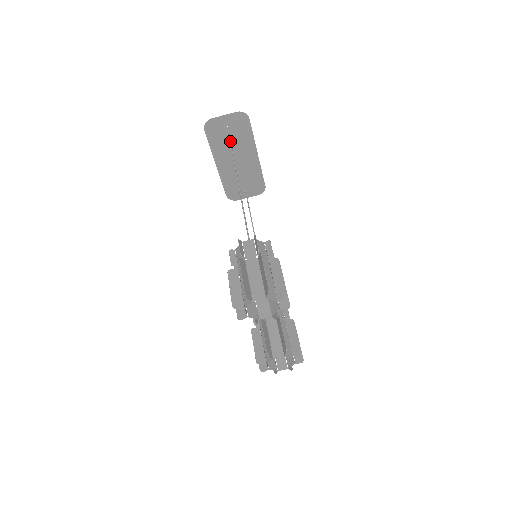
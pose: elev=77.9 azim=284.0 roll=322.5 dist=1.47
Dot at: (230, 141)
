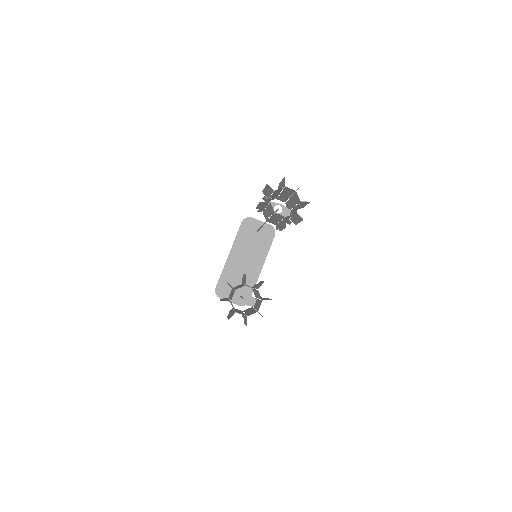
Dot at: occluded
